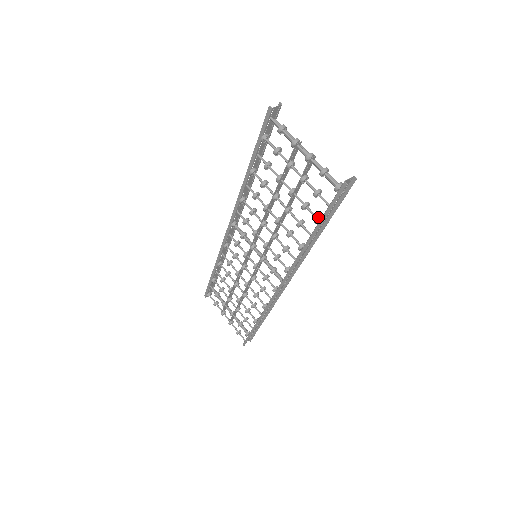
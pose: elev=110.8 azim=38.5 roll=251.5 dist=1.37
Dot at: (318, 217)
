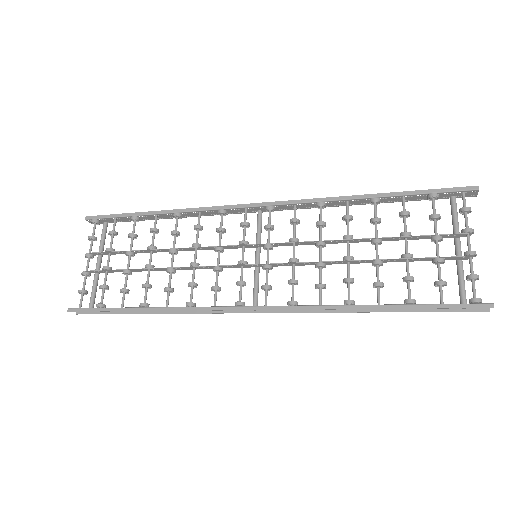
Dot at: occluded
